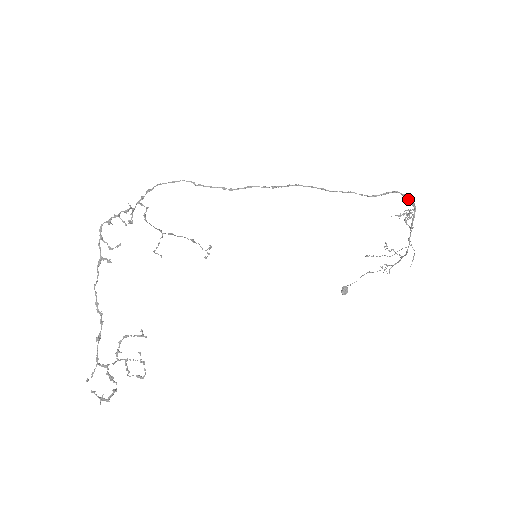
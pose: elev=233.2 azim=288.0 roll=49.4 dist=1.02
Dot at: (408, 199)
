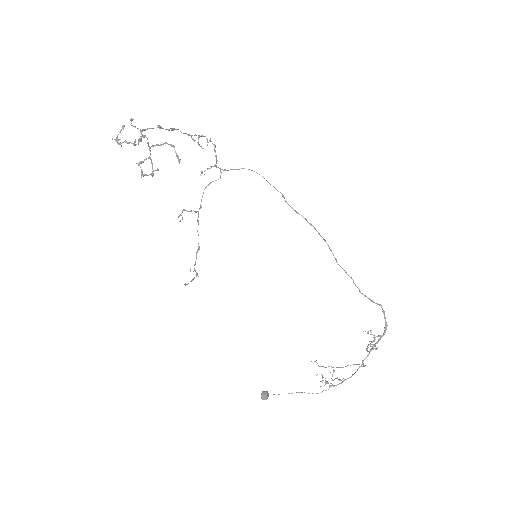
Dot at: (385, 319)
